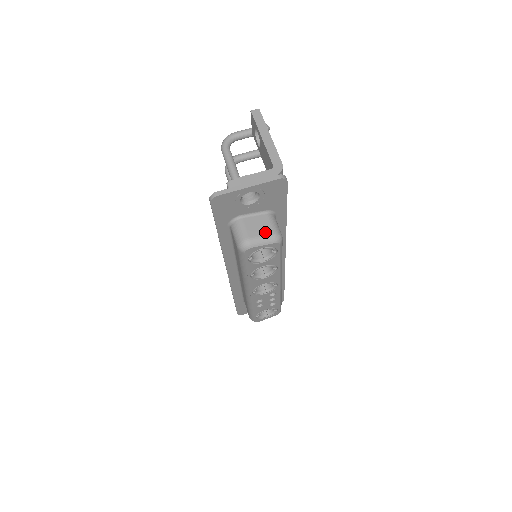
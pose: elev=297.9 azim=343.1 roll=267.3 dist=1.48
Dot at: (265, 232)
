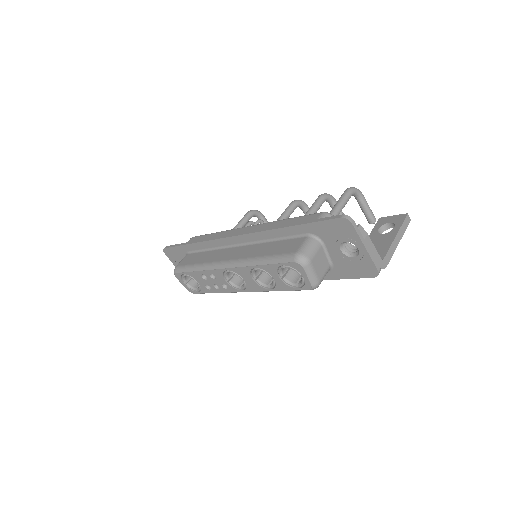
Dot at: (319, 273)
